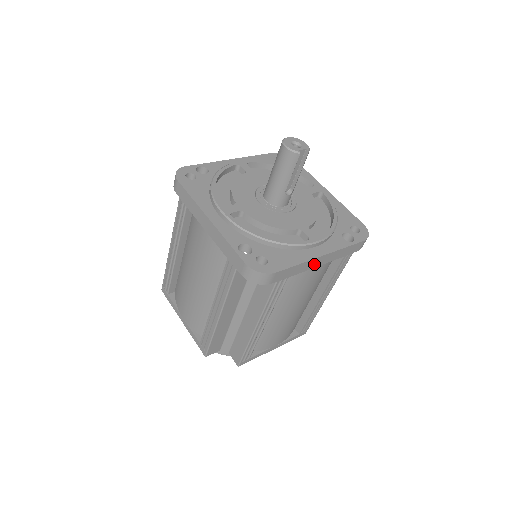
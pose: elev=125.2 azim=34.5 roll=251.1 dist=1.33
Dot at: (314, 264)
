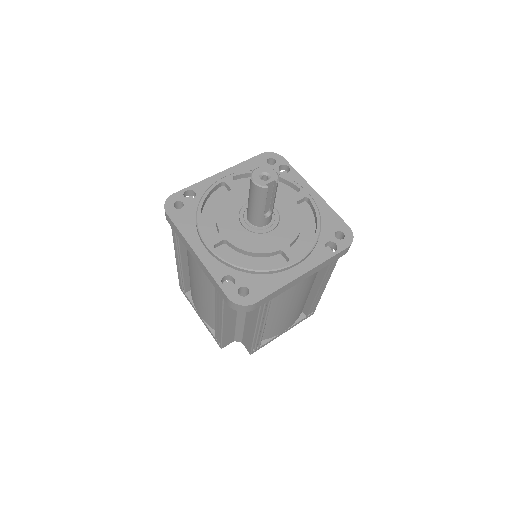
Dot at: (296, 282)
